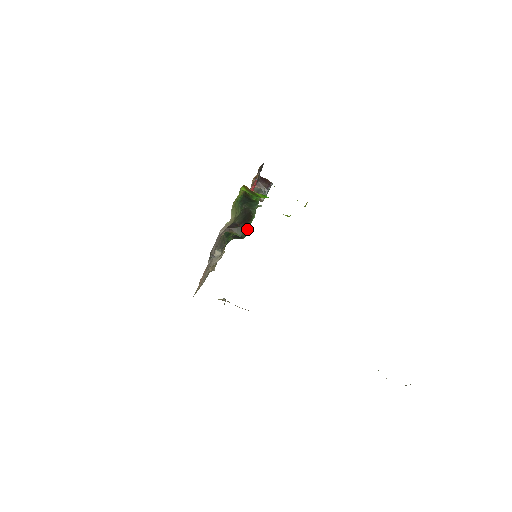
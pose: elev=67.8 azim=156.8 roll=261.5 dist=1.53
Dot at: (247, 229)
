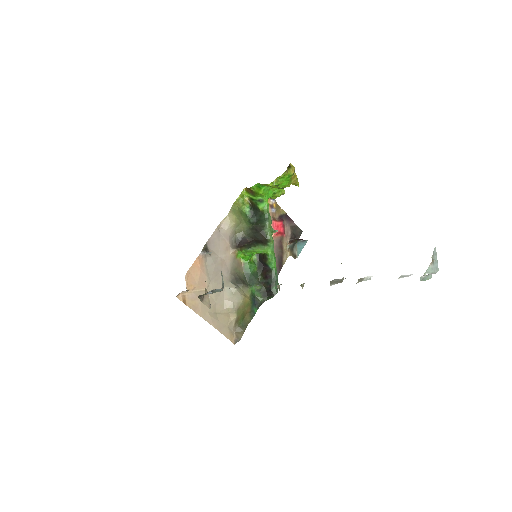
Dot at: (273, 273)
